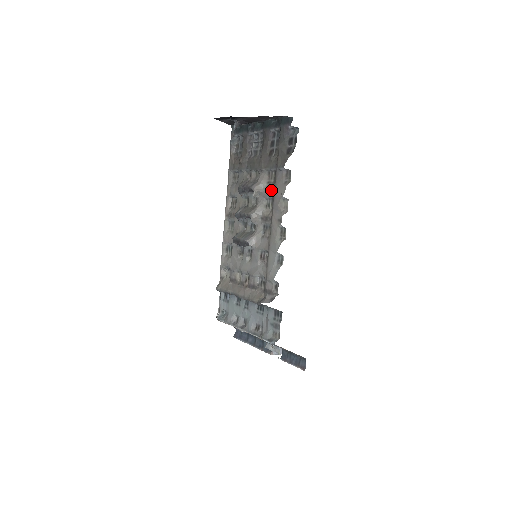
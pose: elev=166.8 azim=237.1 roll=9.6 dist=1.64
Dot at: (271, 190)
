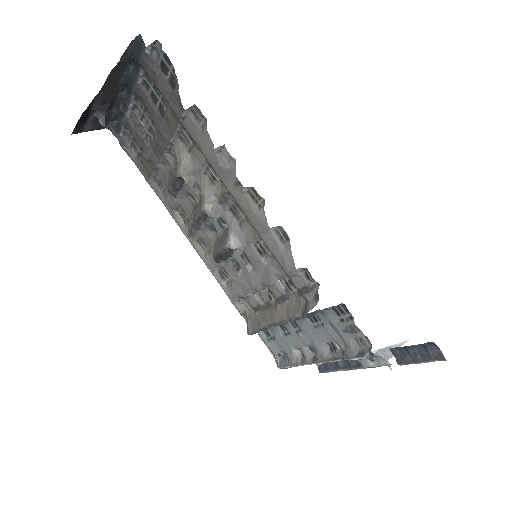
Dot at: (199, 156)
